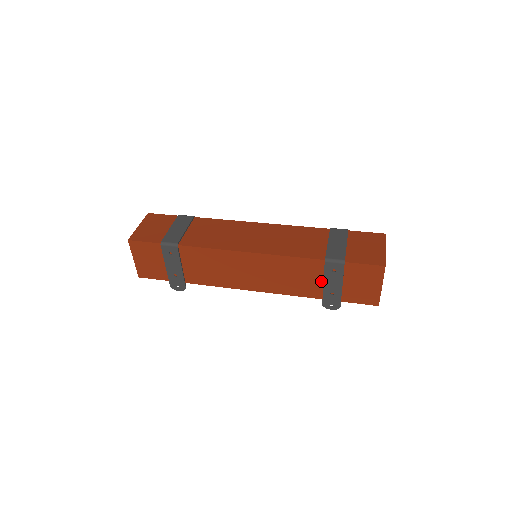
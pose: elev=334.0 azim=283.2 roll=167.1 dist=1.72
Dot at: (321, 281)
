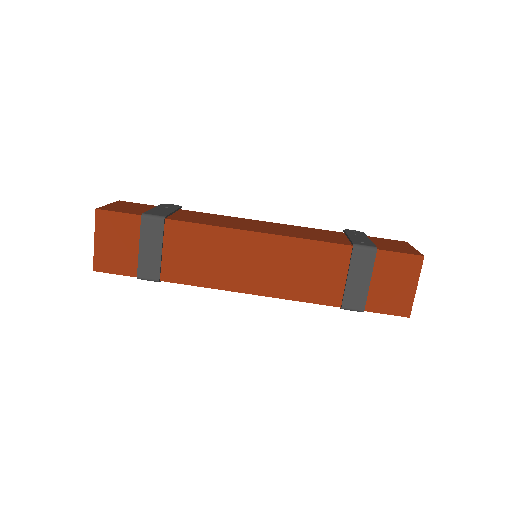
Dot at: occluded
